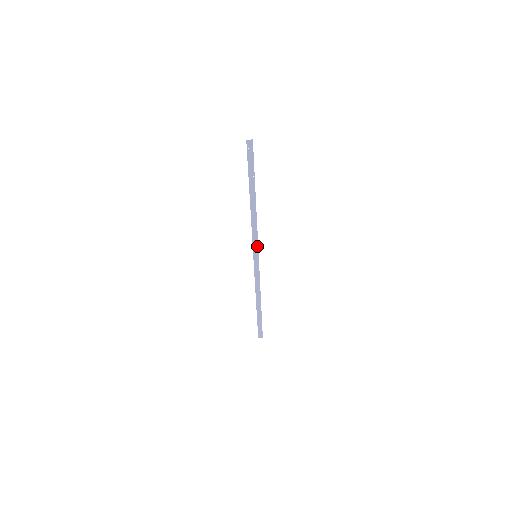
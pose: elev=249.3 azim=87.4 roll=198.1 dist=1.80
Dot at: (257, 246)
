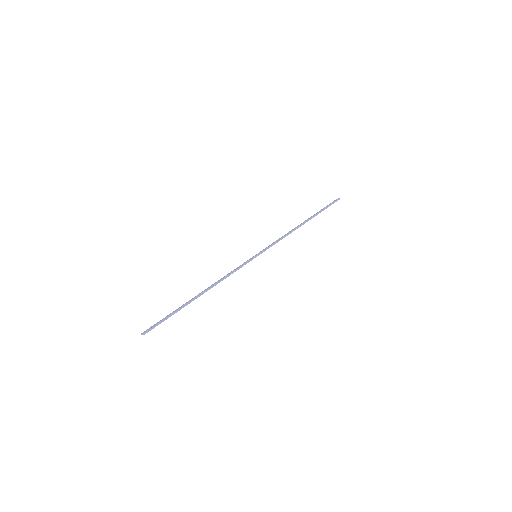
Dot at: occluded
